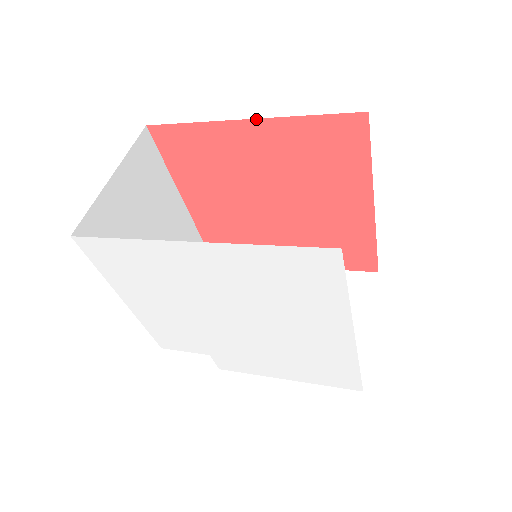
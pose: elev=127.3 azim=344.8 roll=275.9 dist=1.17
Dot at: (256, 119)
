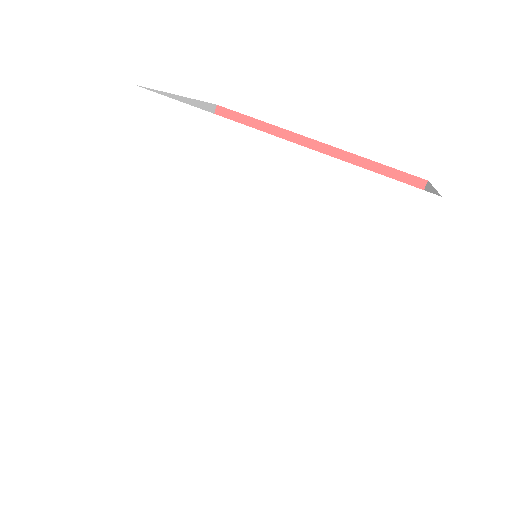
Dot at: occluded
